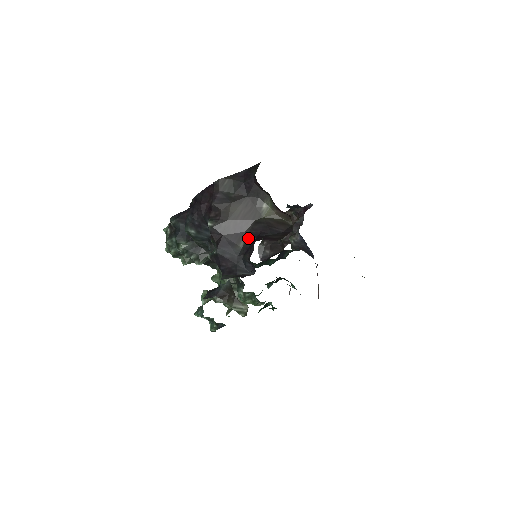
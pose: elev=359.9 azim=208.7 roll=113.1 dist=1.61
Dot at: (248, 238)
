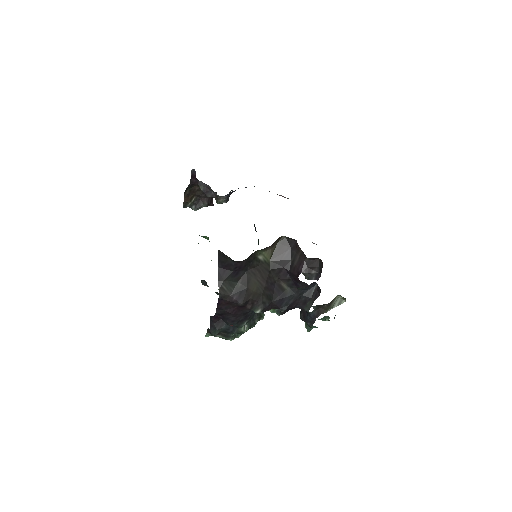
Dot at: (284, 281)
